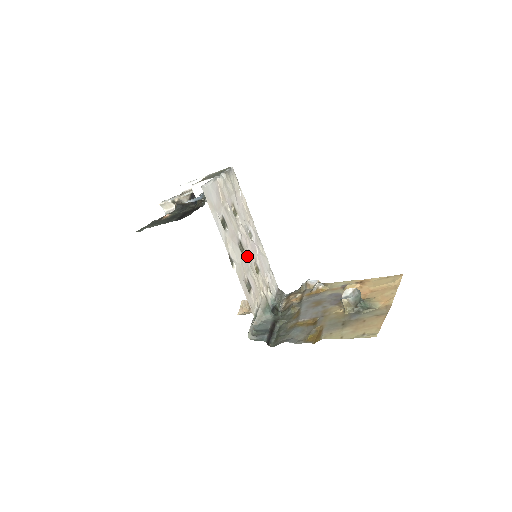
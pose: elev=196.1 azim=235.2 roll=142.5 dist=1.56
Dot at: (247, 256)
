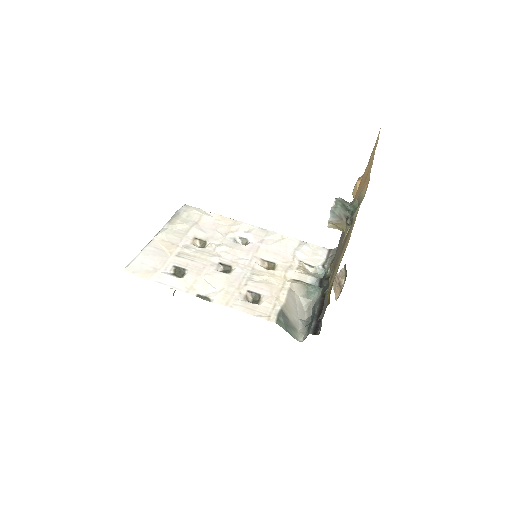
Dot at: (240, 268)
